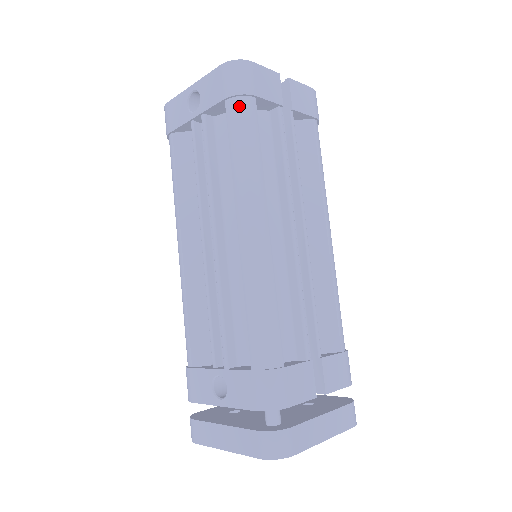
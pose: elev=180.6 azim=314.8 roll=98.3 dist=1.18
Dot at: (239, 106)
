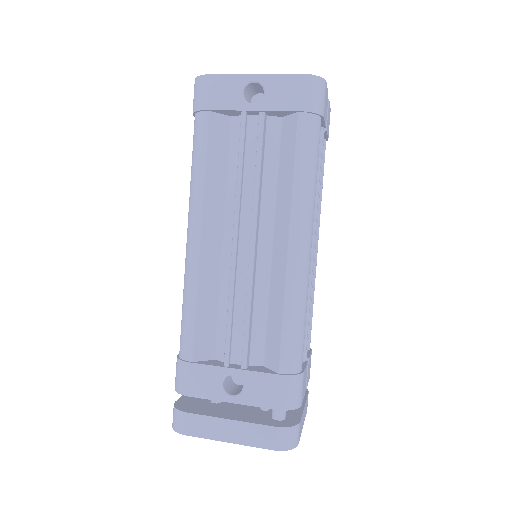
Dot at: (312, 124)
